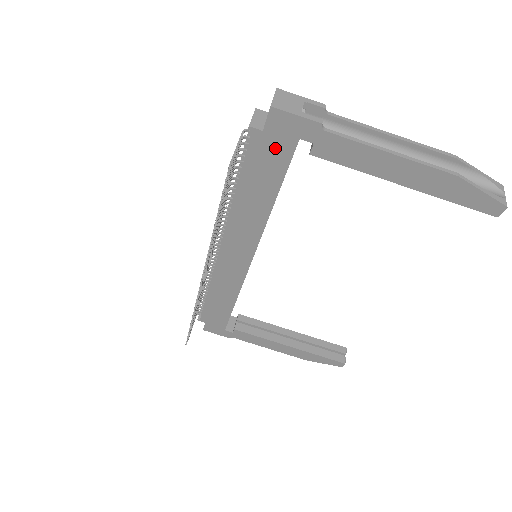
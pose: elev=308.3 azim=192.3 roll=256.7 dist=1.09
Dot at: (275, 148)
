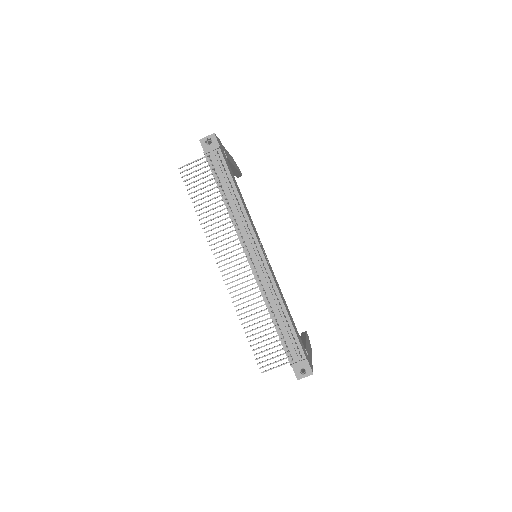
Dot at: occluded
